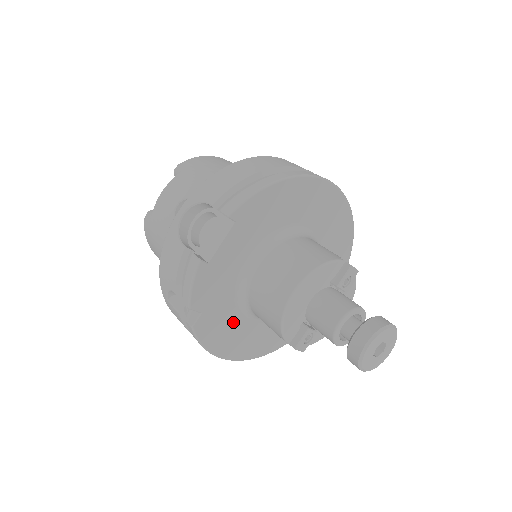
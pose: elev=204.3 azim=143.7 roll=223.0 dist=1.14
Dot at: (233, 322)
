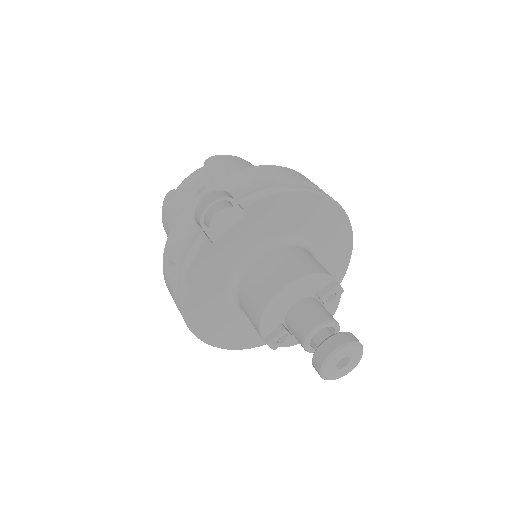
Dot at: (218, 307)
